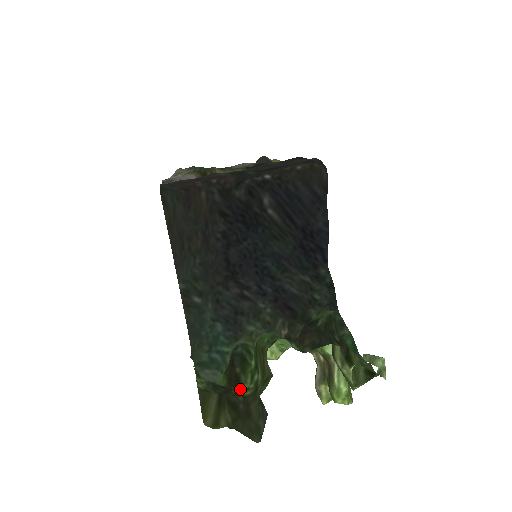
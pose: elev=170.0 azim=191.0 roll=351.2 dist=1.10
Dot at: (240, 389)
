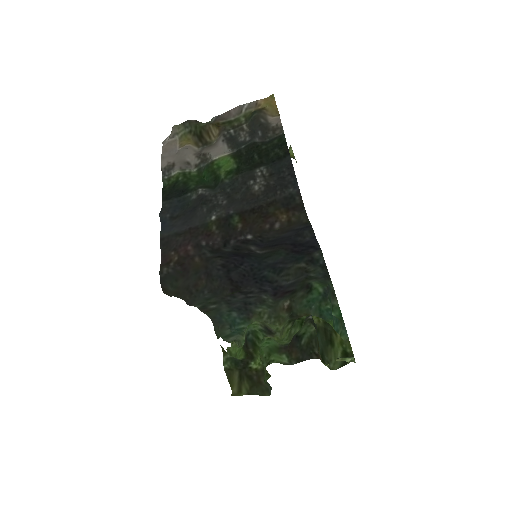
Dot at: (254, 362)
